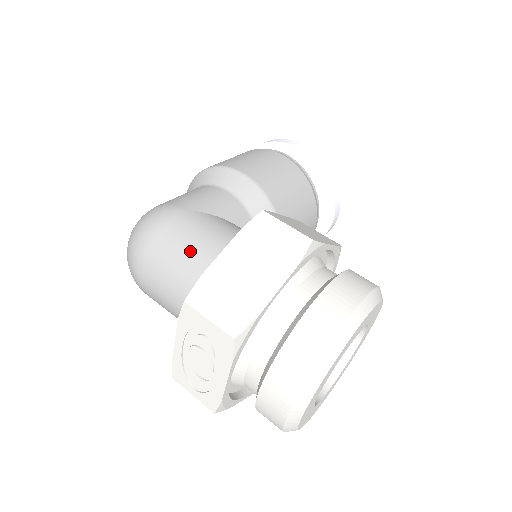
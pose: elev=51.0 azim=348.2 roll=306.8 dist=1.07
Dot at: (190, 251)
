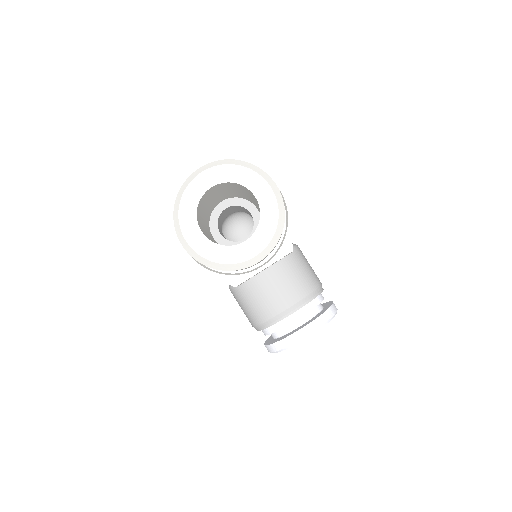
Dot at: occluded
